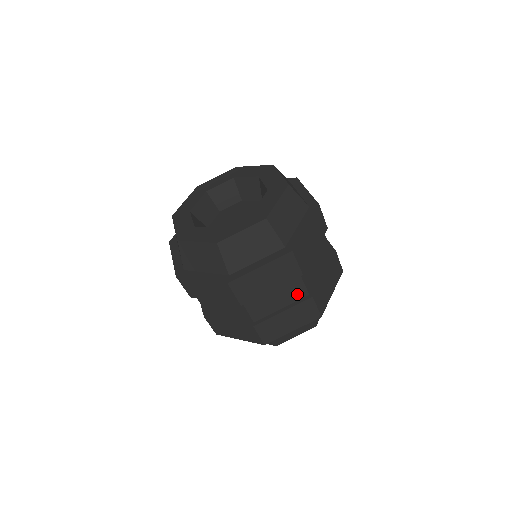
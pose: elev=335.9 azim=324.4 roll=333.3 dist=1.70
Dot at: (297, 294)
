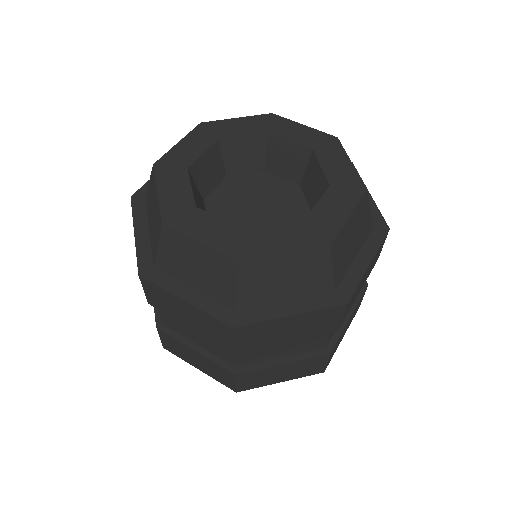
Dot at: occluded
